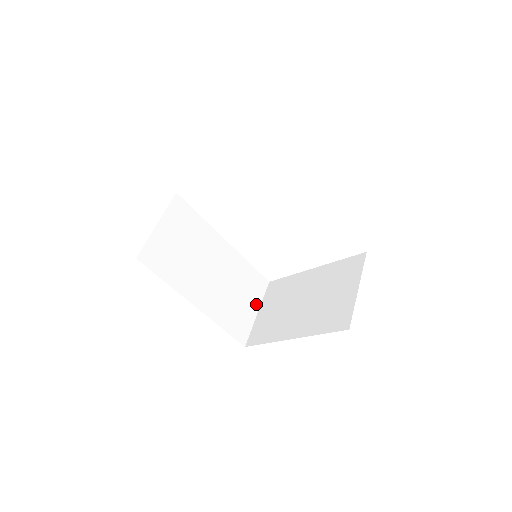
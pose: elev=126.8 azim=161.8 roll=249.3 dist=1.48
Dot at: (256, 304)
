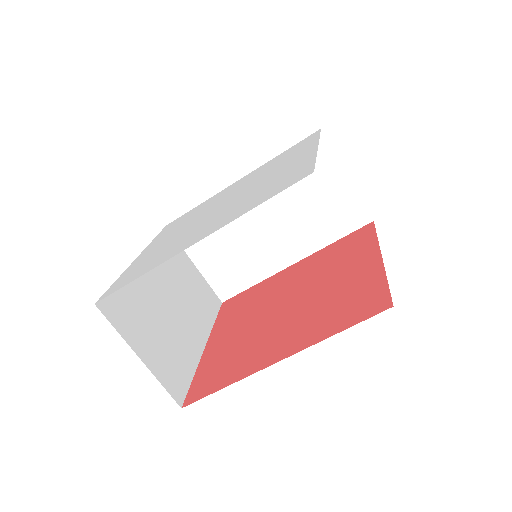
Dot at: (336, 172)
